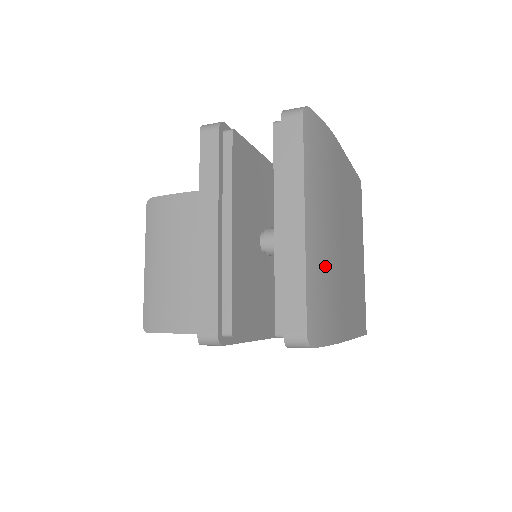
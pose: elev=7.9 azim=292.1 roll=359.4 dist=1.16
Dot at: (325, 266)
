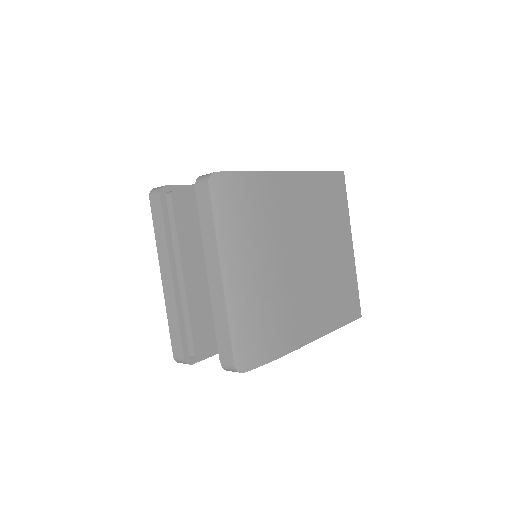
Dot at: (257, 300)
